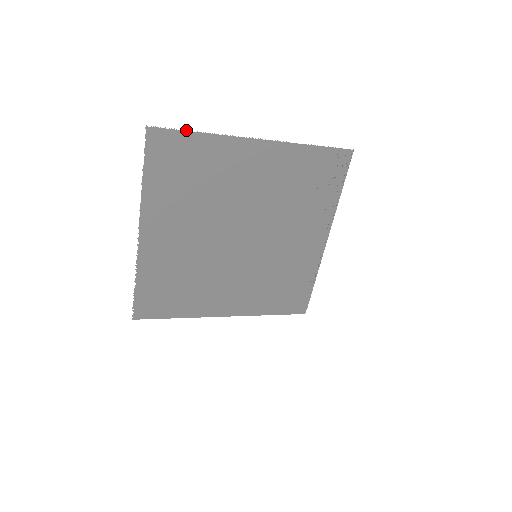
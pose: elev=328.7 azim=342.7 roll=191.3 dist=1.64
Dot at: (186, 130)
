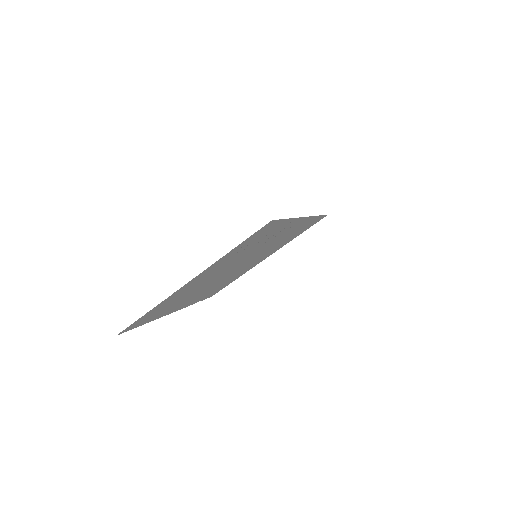
Dot at: occluded
